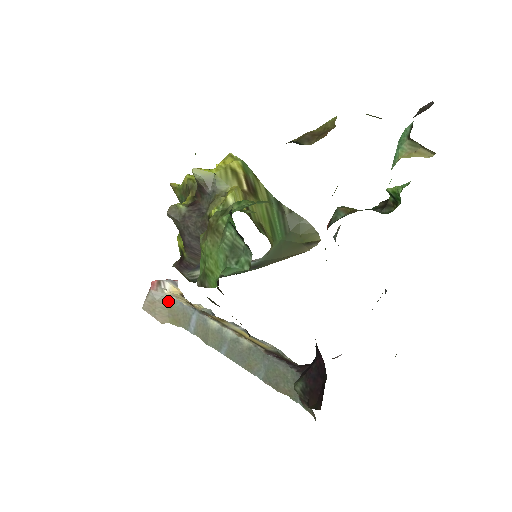
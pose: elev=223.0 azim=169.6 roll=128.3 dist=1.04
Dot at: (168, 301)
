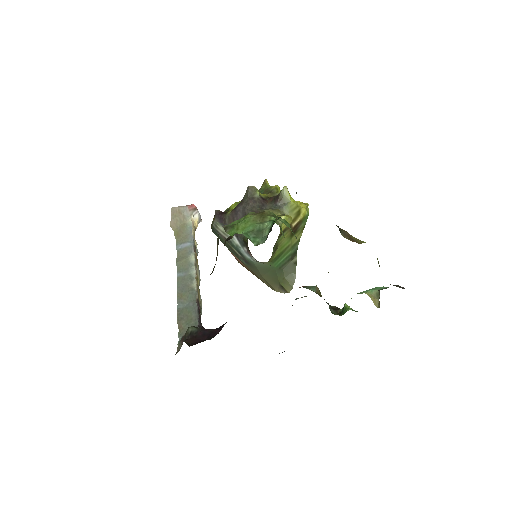
Dot at: (187, 222)
